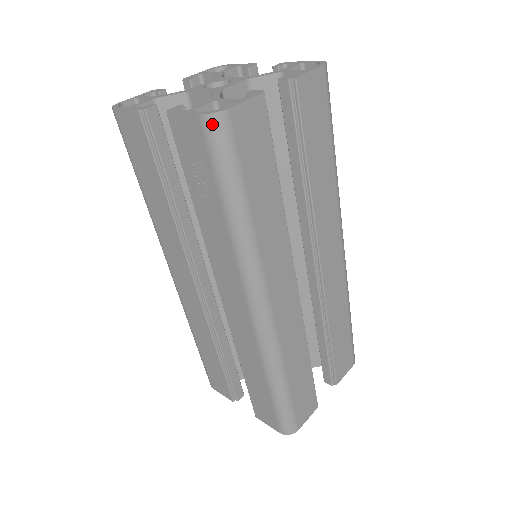
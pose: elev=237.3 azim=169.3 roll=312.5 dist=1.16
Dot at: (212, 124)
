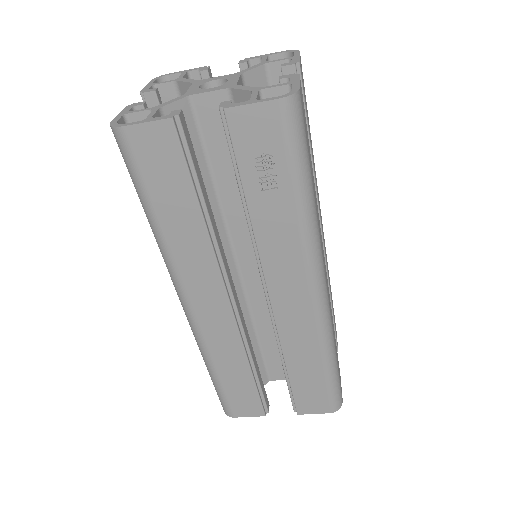
Dot at: (291, 106)
